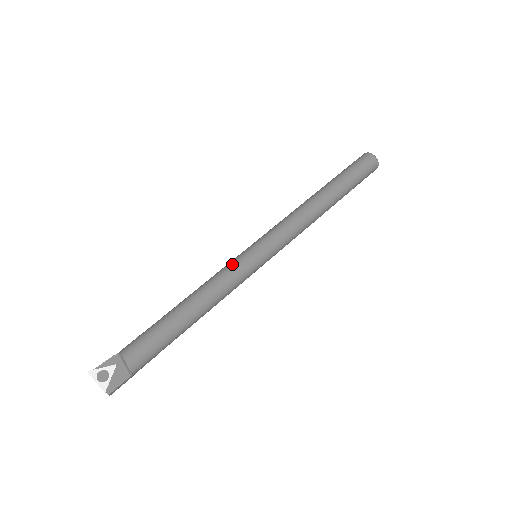
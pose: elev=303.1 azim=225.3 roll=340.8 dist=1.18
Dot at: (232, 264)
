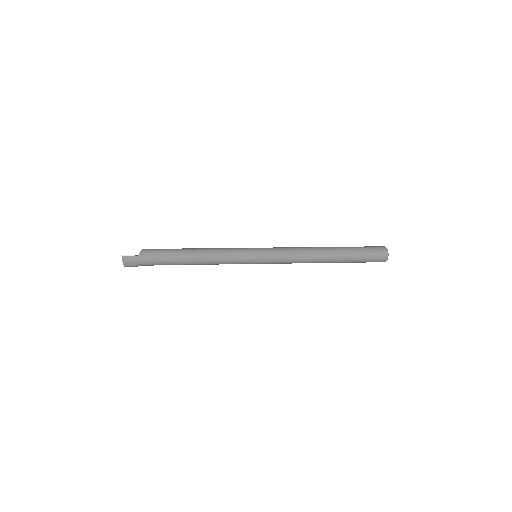
Dot at: occluded
